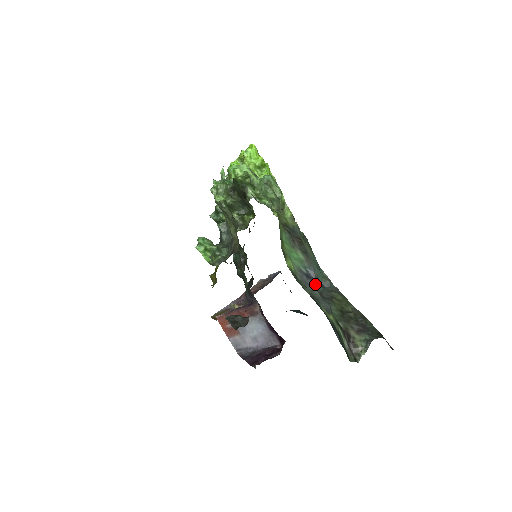
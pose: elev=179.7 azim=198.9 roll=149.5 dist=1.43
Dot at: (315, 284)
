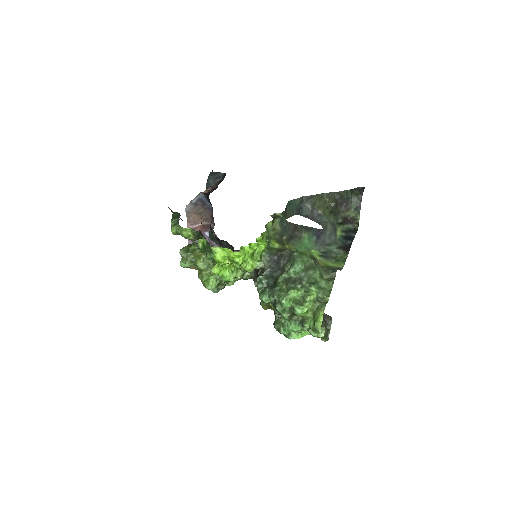
Dot at: (322, 232)
